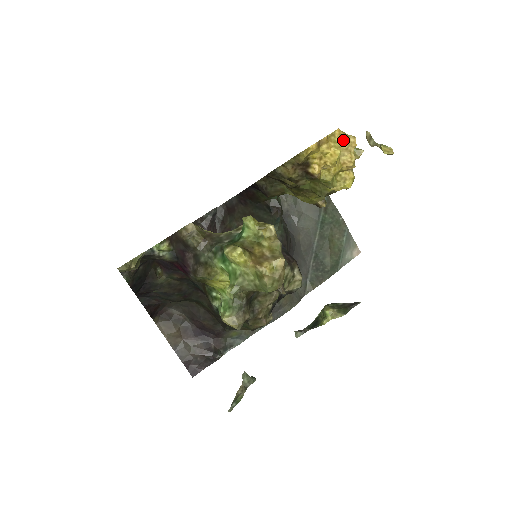
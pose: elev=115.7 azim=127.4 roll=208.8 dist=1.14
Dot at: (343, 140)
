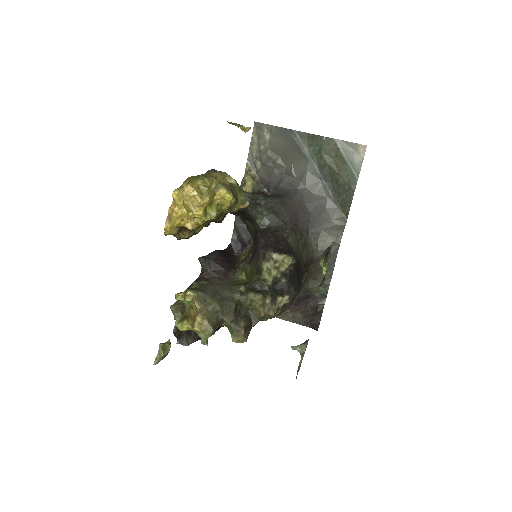
Dot at: (182, 197)
